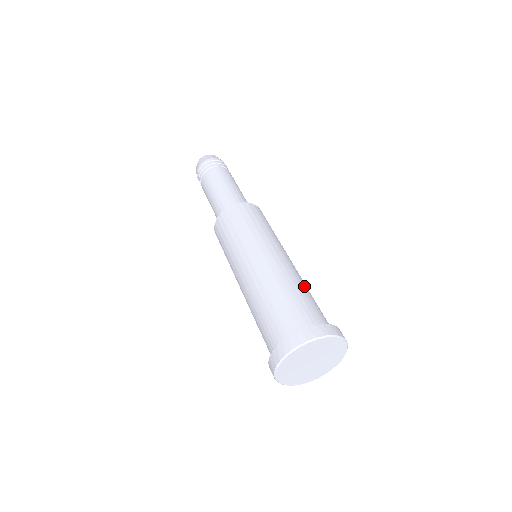
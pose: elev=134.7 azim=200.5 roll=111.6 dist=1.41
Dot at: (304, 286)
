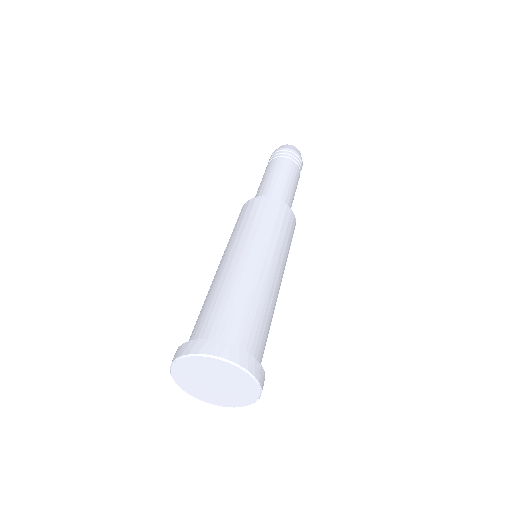
Dot at: (252, 296)
